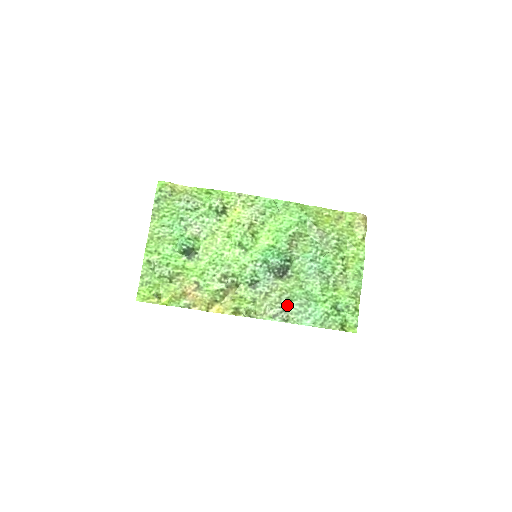
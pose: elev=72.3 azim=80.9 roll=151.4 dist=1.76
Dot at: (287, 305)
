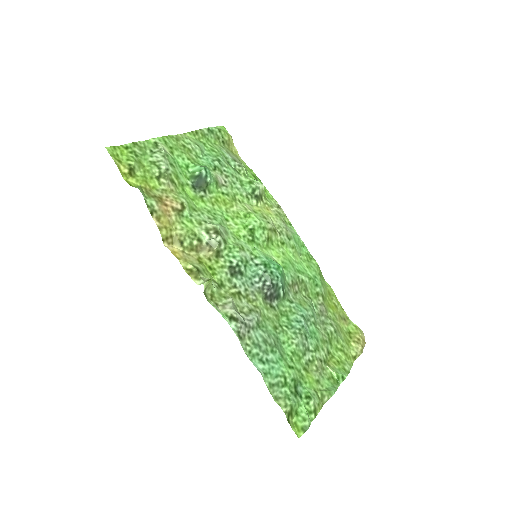
Dot at: (252, 325)
